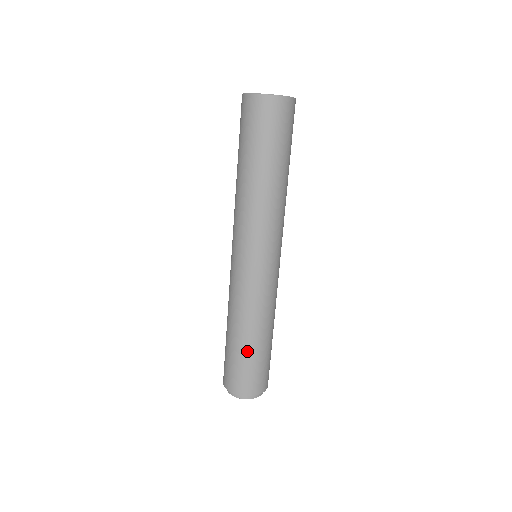
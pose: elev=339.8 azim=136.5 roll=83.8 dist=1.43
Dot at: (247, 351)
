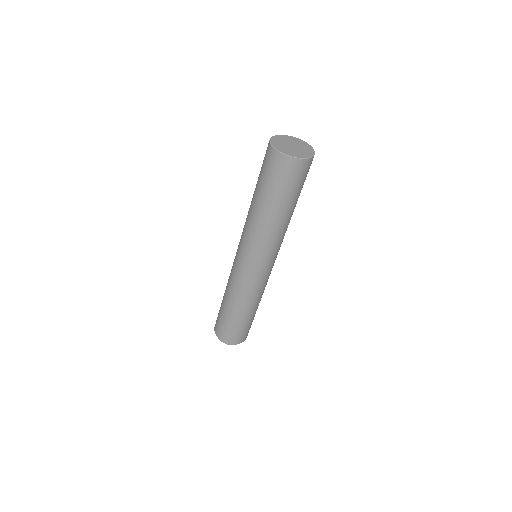
Dot at: (242, 320)
